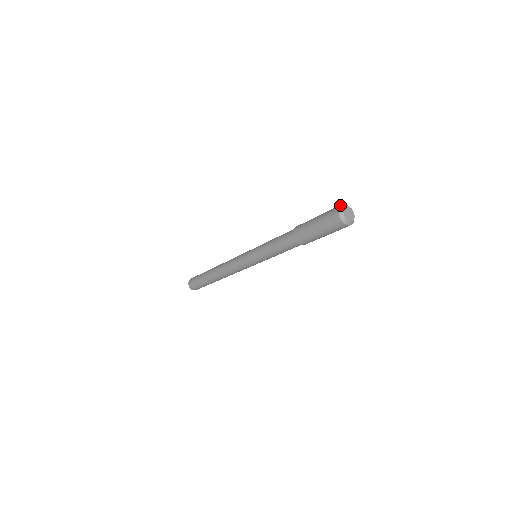
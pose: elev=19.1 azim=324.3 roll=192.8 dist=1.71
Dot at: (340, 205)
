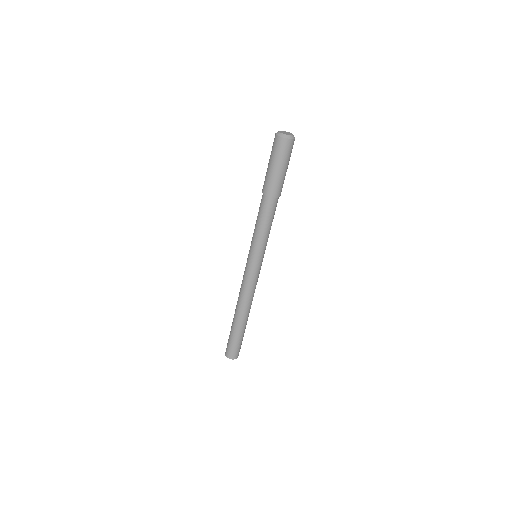
Dot at: occluded
